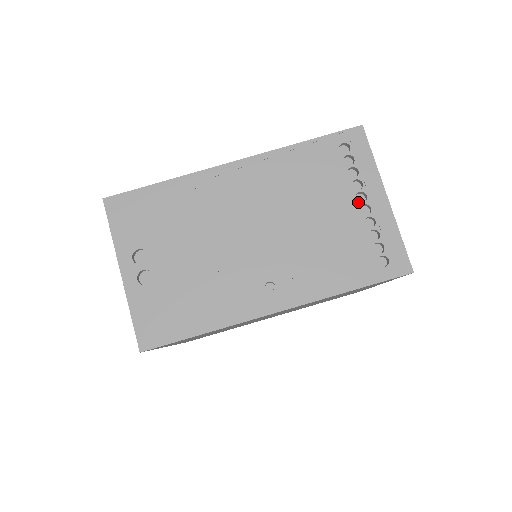
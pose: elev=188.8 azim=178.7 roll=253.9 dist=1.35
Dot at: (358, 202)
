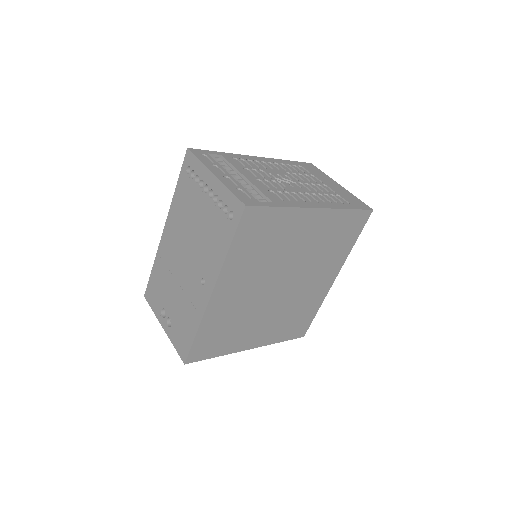
Dot at: (206, 193)
